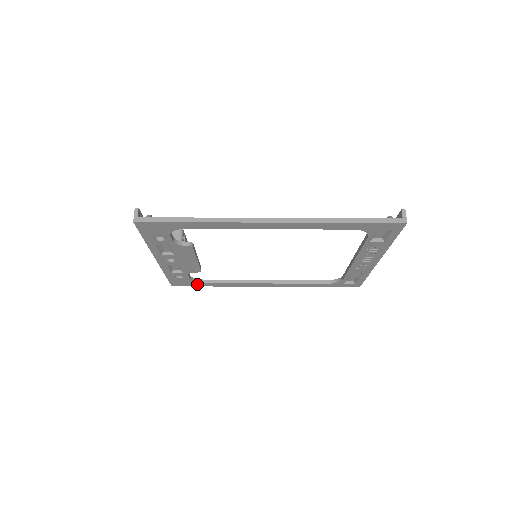
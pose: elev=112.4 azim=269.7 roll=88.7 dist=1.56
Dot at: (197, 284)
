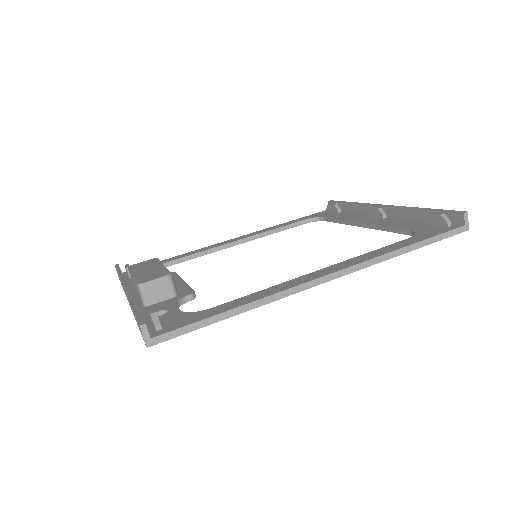
Dot at: occluded
